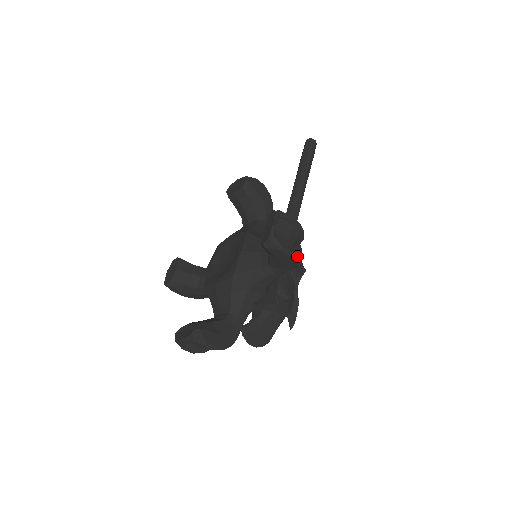
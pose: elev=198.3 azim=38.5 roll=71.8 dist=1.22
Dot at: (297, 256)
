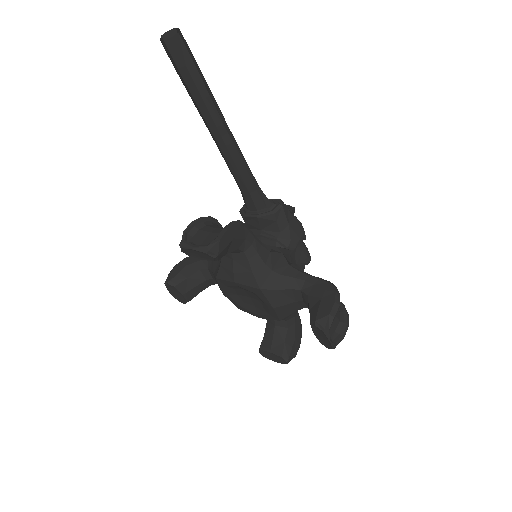
Dot at: (289, 221)
